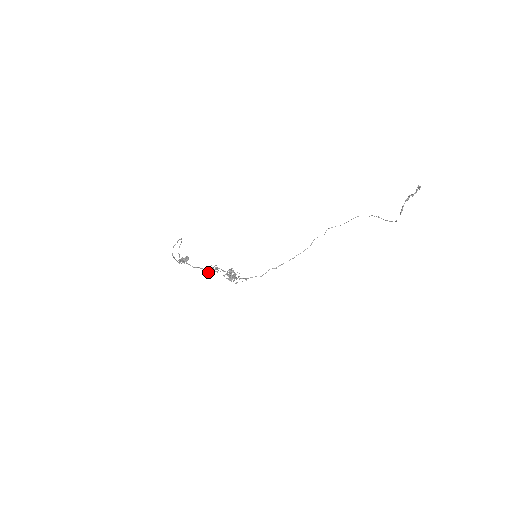
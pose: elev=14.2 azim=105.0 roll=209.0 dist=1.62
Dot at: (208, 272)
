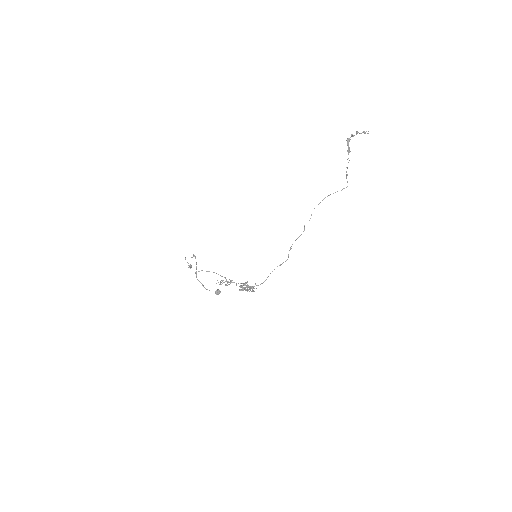
Dot at: (220, 282)
